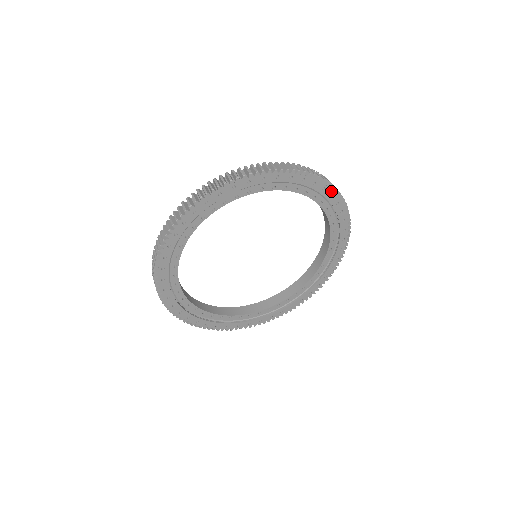
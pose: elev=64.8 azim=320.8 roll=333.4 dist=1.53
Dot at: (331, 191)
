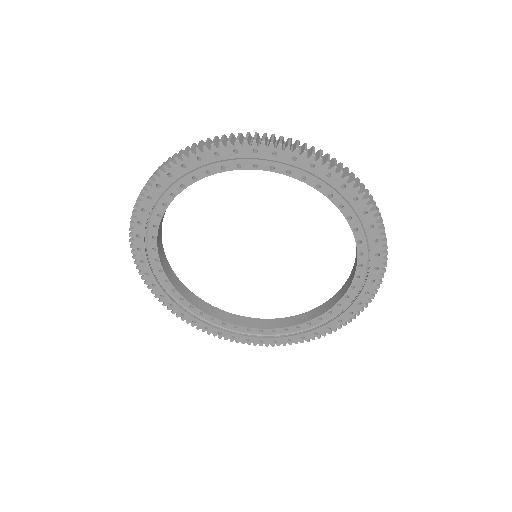
Dot at: (381, 249)
